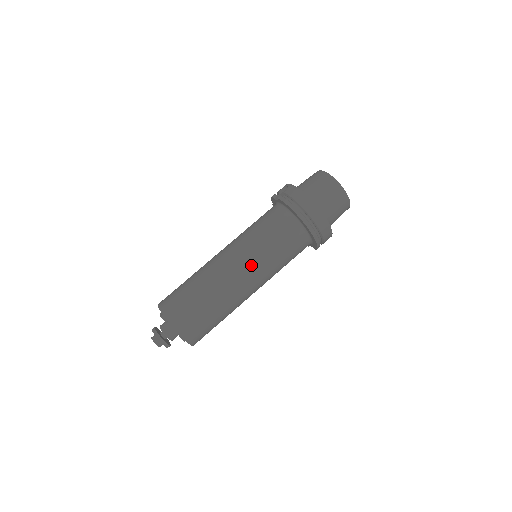
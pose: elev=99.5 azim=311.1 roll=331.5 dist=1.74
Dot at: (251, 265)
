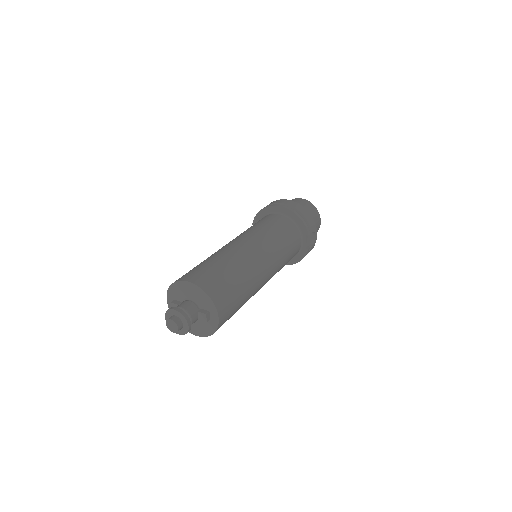
Dot at: (243, 236)
